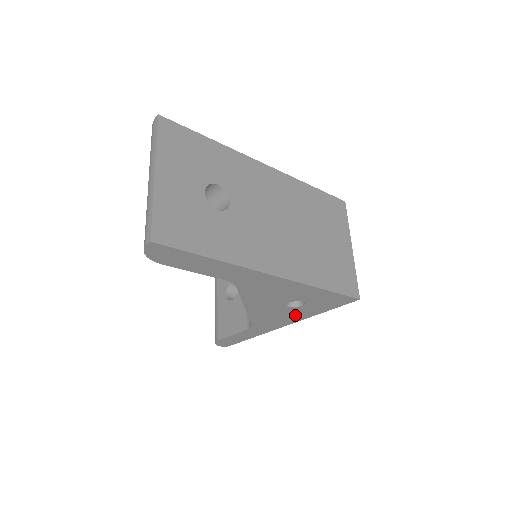
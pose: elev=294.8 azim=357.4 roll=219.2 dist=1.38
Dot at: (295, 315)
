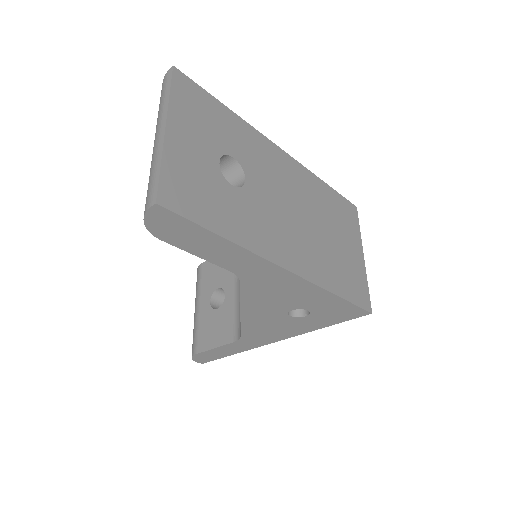
Dot at: (293, 328)
